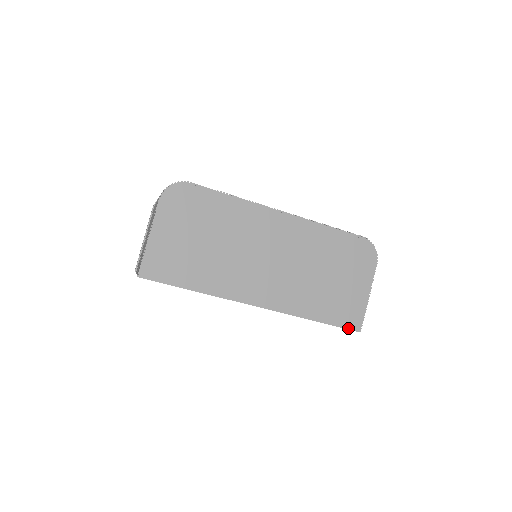
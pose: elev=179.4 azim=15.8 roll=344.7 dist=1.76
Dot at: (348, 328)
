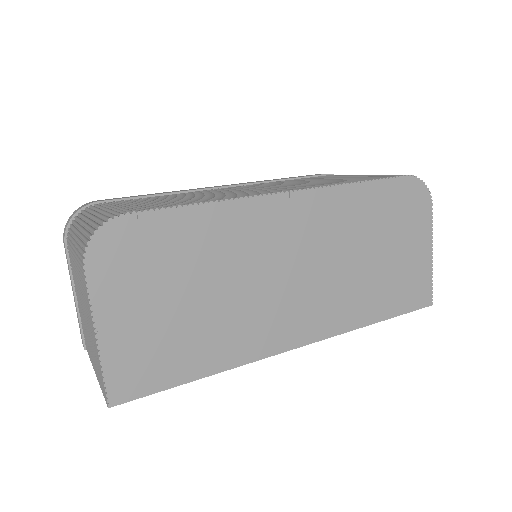
Dot at: (418, 308)
